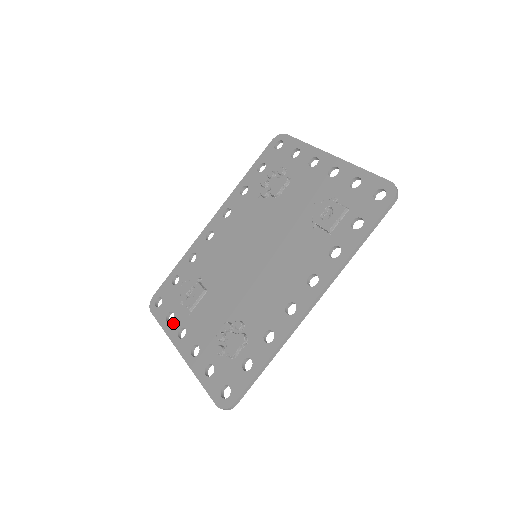
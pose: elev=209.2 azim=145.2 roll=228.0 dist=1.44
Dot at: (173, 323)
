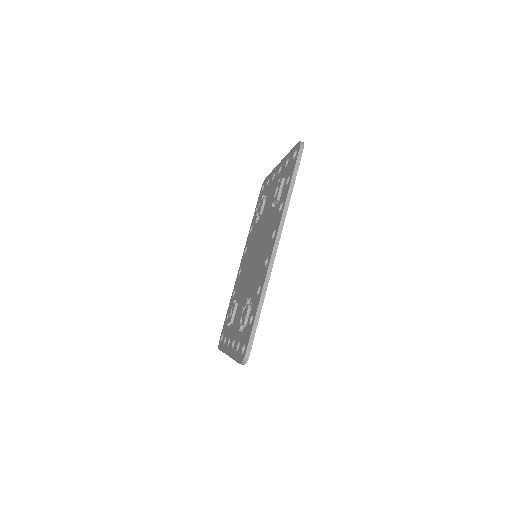
Dot at: (226, 342)
